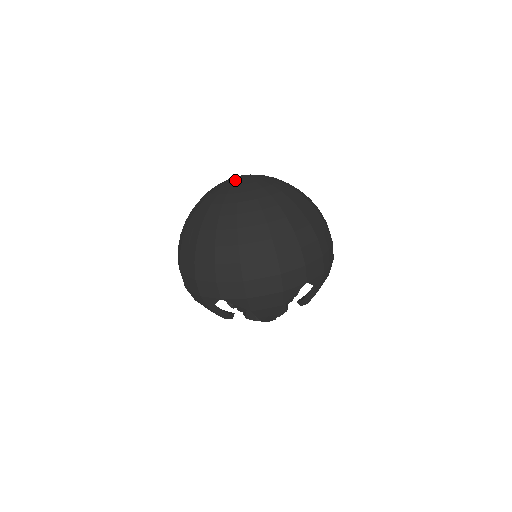
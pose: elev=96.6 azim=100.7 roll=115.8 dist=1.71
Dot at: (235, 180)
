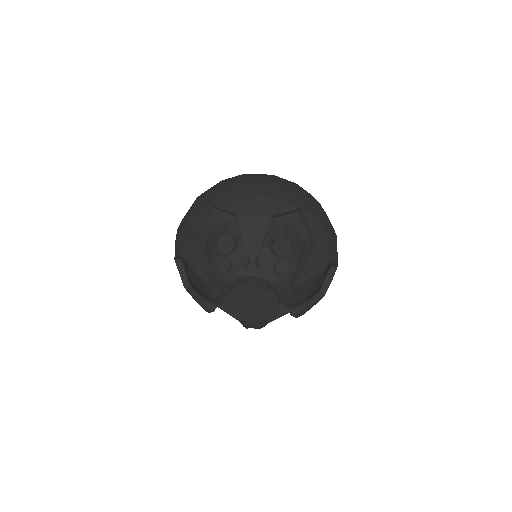
Dot at: occluded
